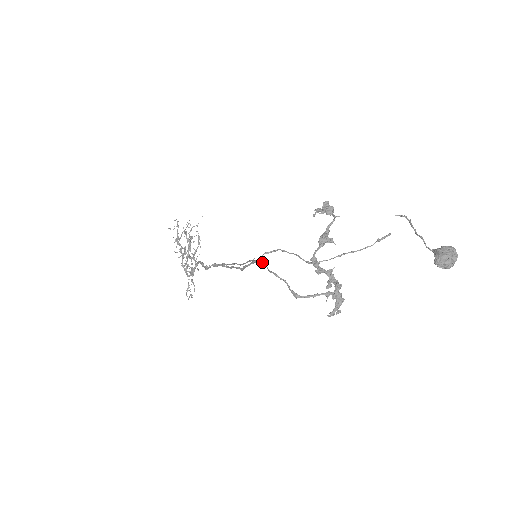
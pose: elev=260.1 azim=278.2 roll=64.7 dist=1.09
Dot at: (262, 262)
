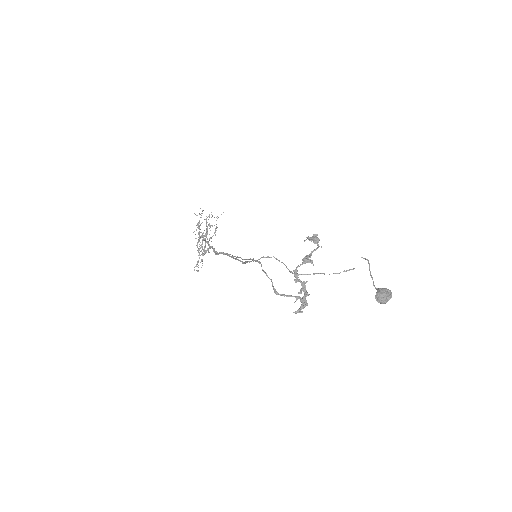
Dot at: (259, 263)
